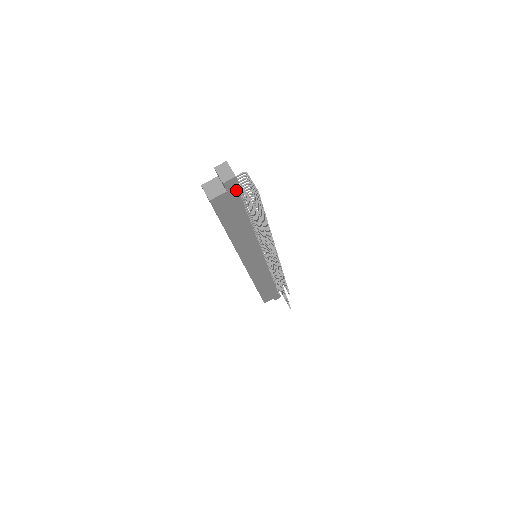
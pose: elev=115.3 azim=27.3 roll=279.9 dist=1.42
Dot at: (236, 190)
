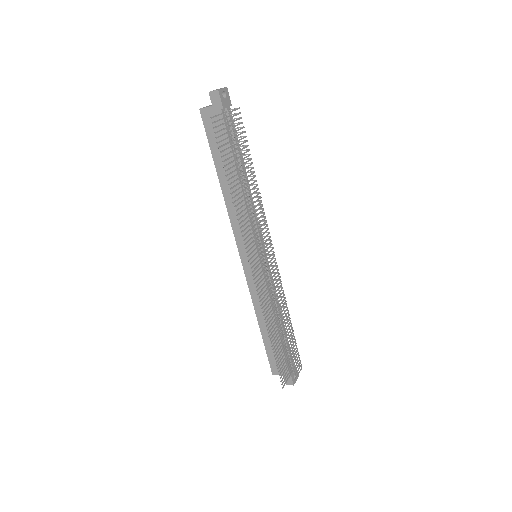
Dot at: (220, 111)
